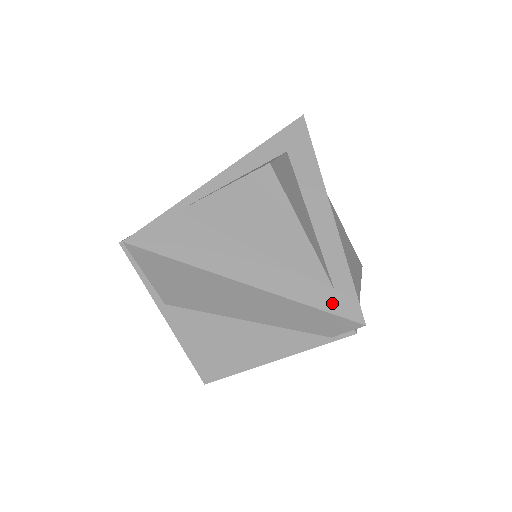
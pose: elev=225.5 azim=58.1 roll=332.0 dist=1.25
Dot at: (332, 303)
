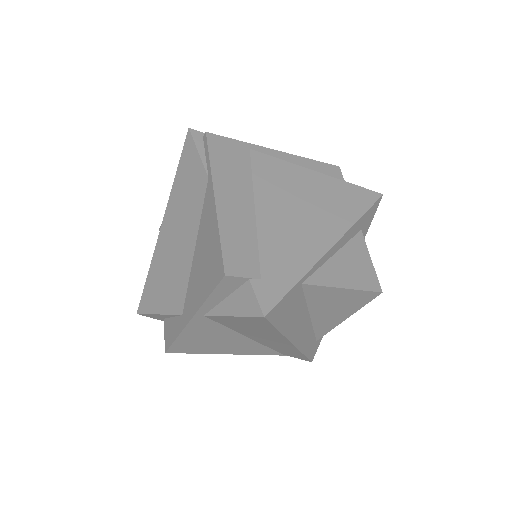
Dot at: (311, 351)
